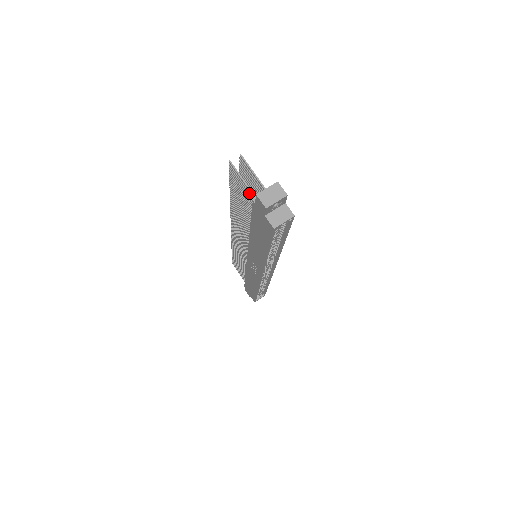
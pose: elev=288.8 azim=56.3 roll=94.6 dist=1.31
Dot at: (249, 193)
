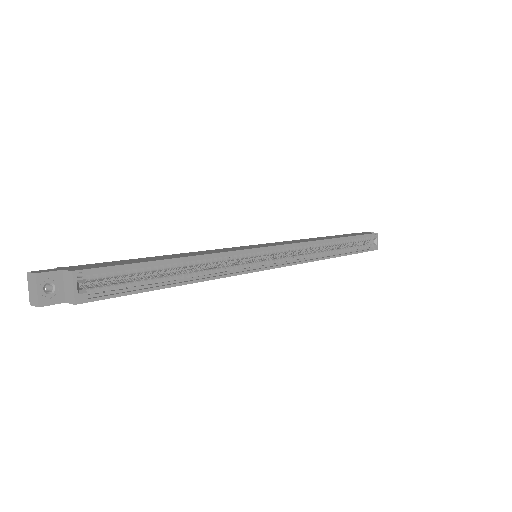
Dot at: occluded
